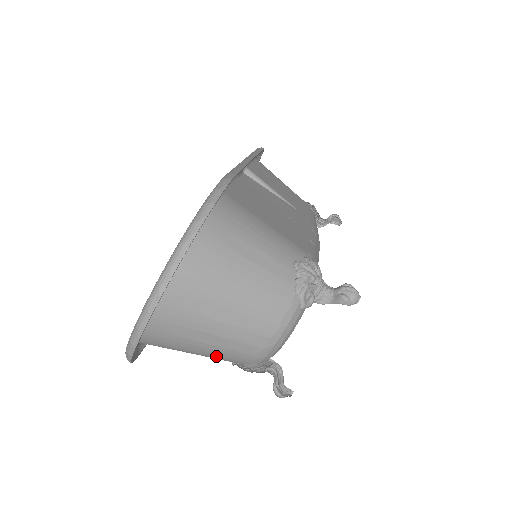
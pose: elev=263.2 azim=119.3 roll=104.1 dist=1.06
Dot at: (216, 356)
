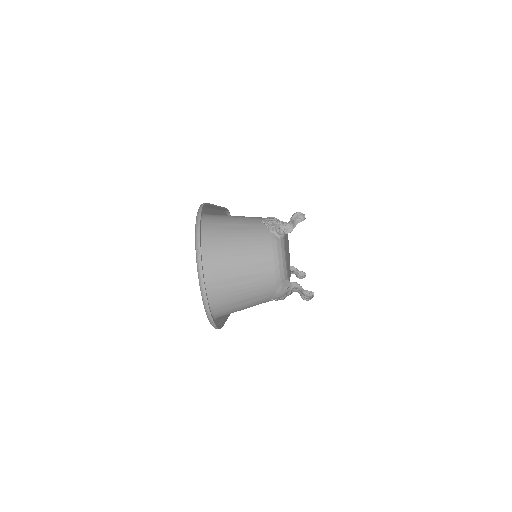
Dot at: (256, 294)
